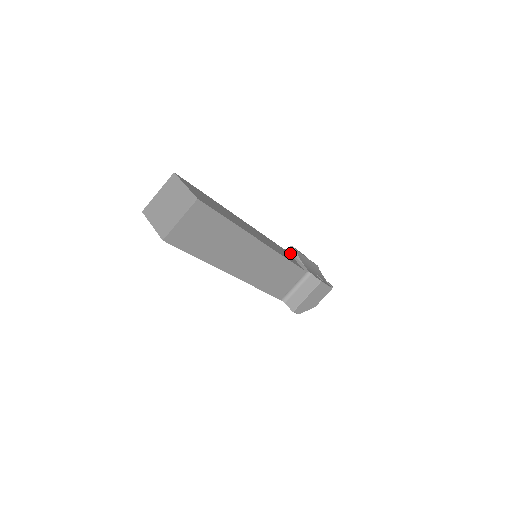
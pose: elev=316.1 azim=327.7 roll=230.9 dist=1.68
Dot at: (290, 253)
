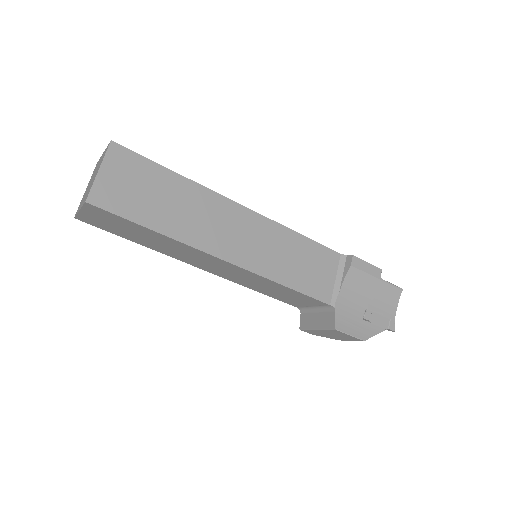
Dot at: (342, 264)
